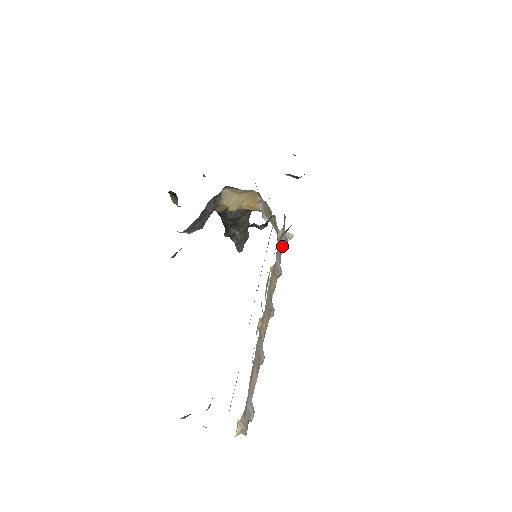
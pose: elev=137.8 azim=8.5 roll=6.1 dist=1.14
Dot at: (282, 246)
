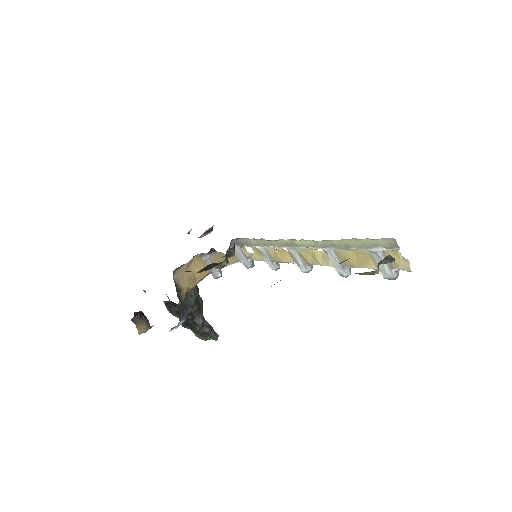
Dot at: occluded
